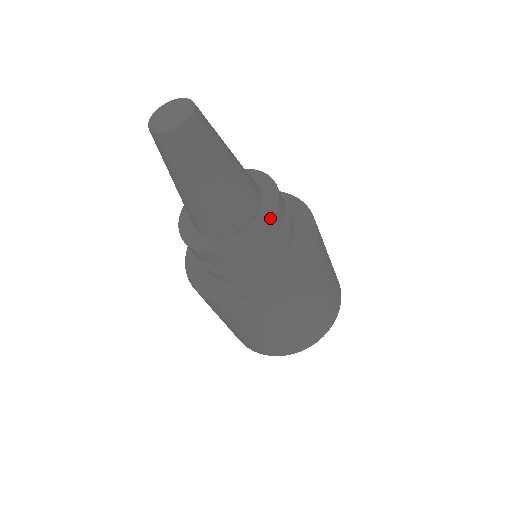
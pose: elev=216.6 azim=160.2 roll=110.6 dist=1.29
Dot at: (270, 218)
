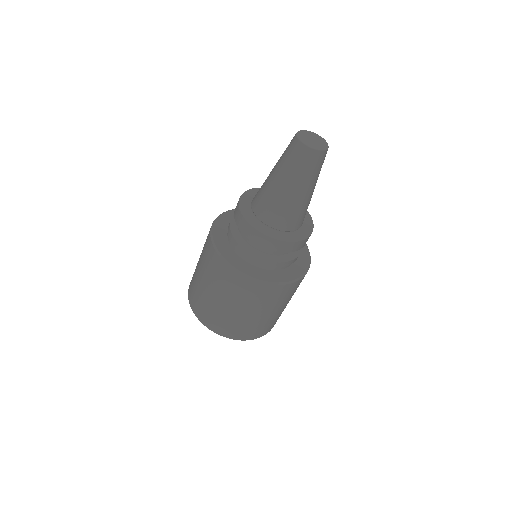
Dot at: (311, 230)
